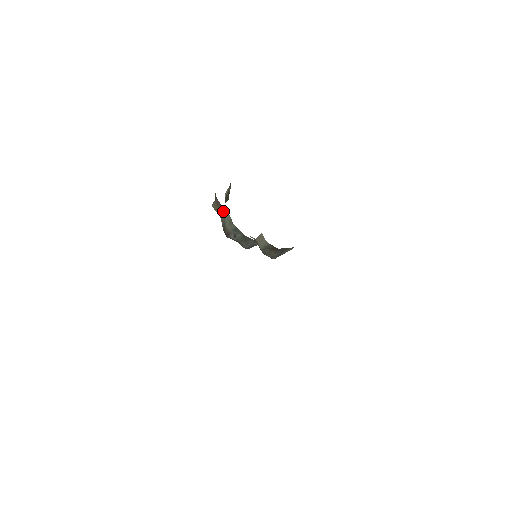
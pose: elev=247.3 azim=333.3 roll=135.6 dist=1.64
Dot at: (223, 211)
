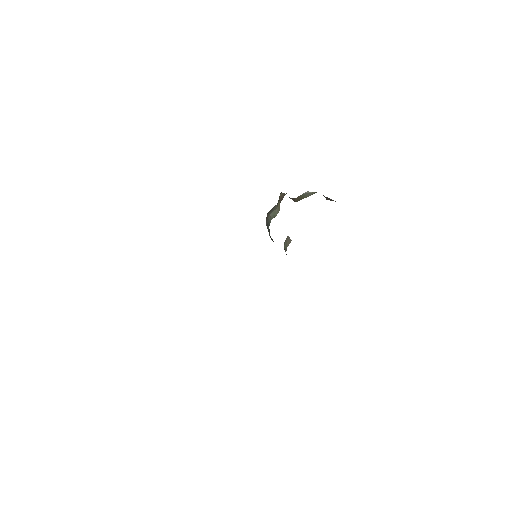
Dot at: (279, 206)
